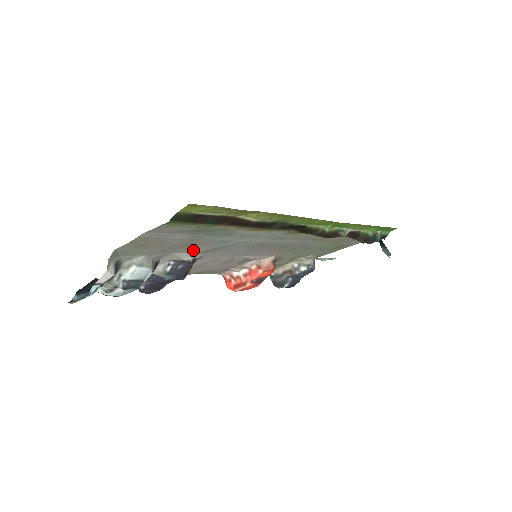
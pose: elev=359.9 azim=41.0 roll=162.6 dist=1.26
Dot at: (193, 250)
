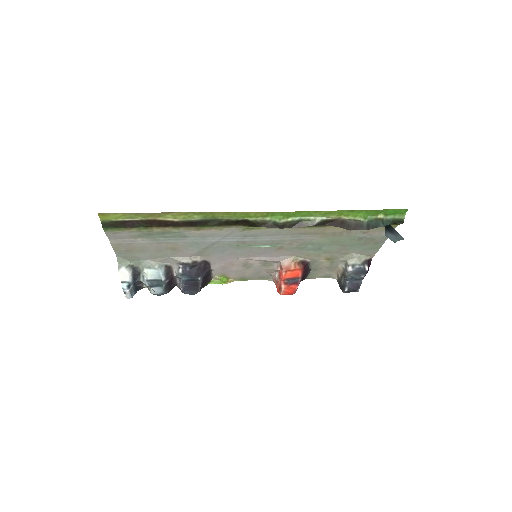
Dot at: (183, 253)
